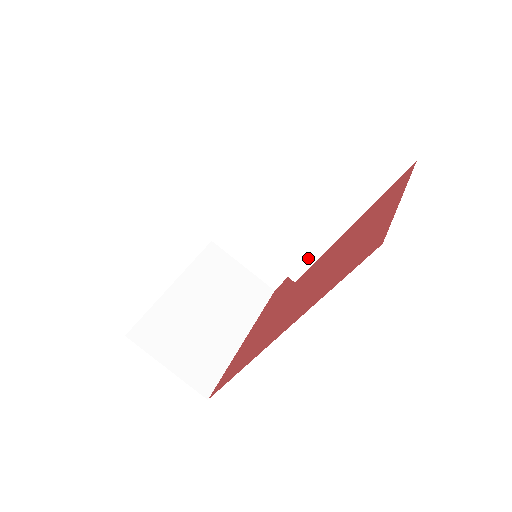
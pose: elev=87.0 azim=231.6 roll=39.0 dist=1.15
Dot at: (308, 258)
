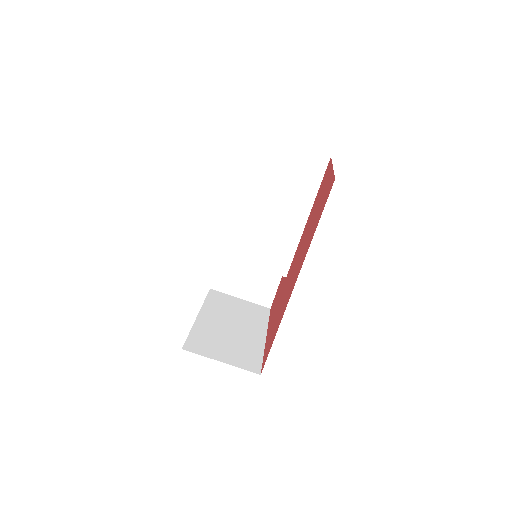
Dot at: (289, 253)
